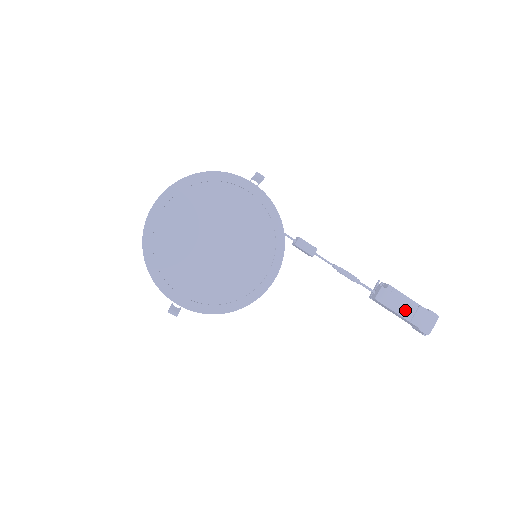
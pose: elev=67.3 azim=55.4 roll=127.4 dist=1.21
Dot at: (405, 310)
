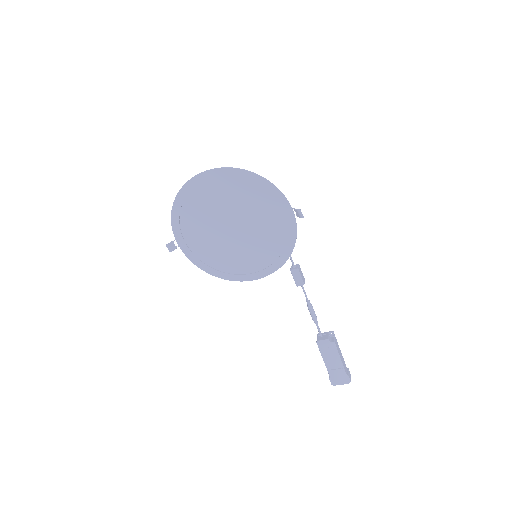
Dot at: (331, 362)
